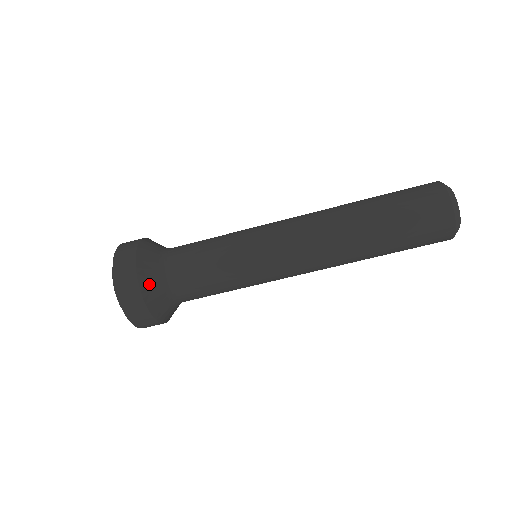
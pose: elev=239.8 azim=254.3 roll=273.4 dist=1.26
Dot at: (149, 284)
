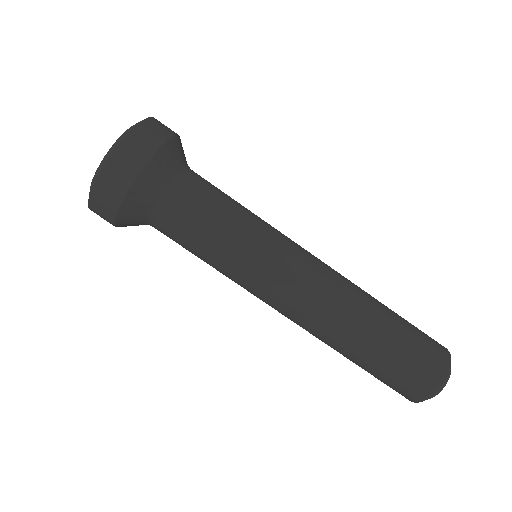
Dot at: (175, 151)
